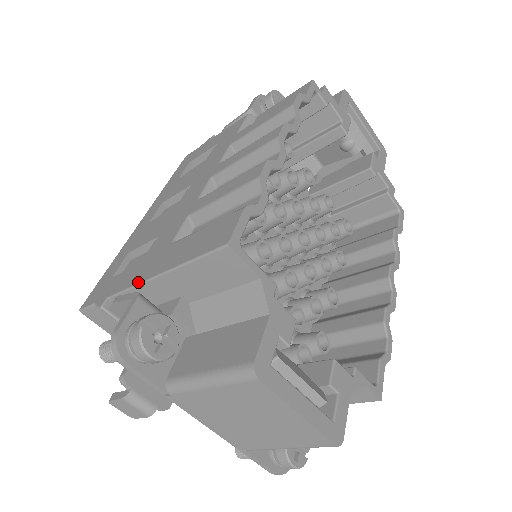
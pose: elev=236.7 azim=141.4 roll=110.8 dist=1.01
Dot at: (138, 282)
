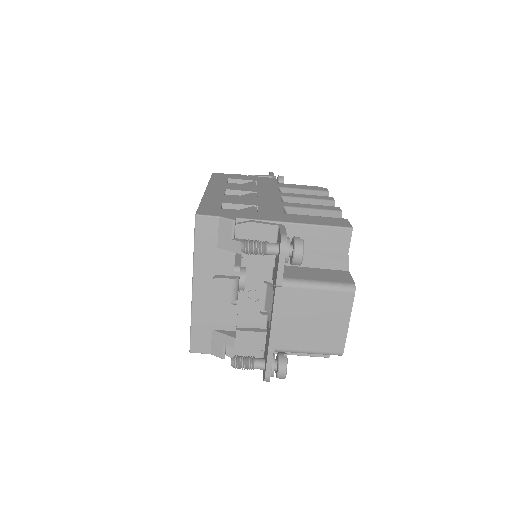
Dot at: (272, 220)
